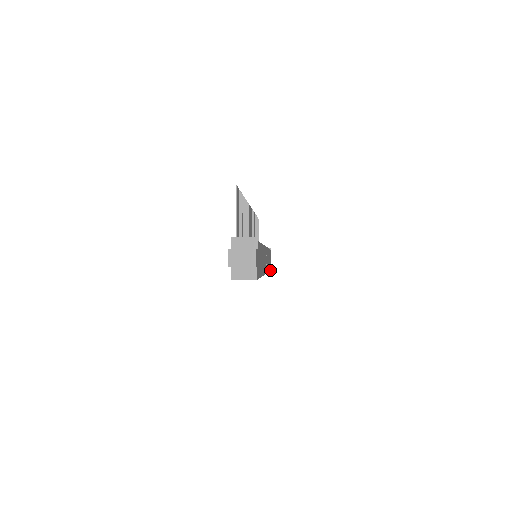
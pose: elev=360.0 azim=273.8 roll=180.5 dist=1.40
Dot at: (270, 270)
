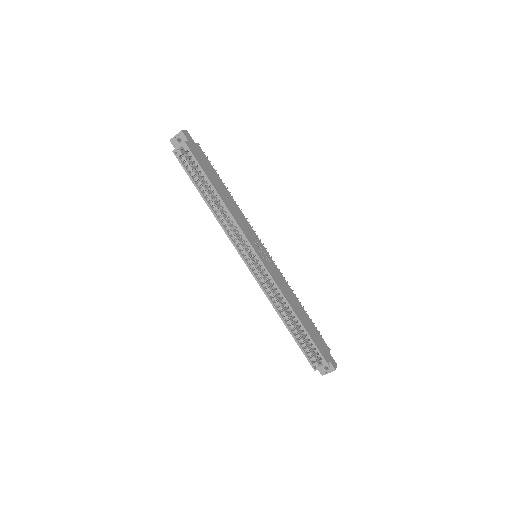
Dot at: (321, 353)
